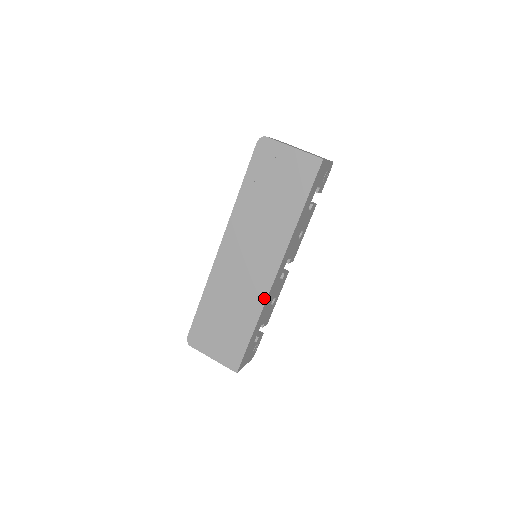
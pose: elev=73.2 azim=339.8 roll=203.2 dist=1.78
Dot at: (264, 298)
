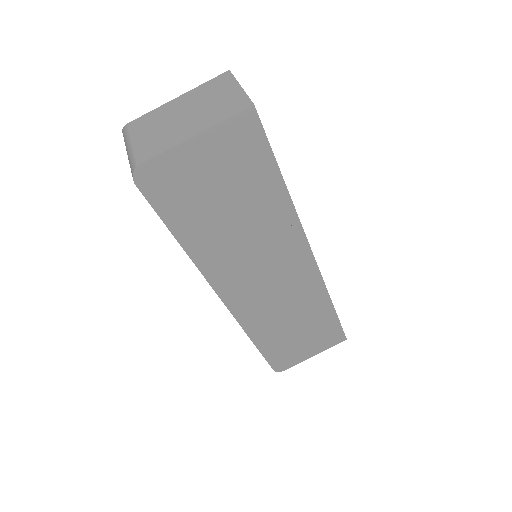
Dot at: (320, 283)
